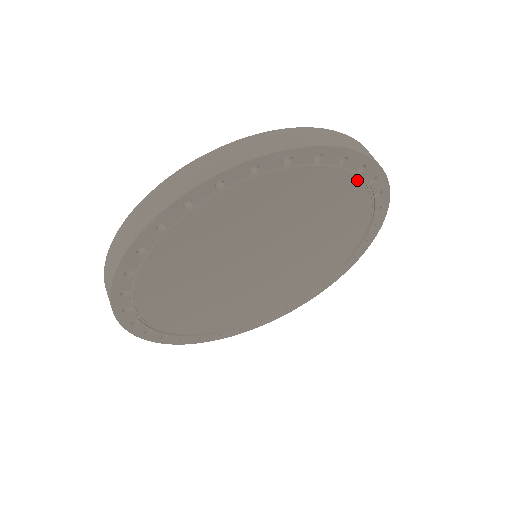
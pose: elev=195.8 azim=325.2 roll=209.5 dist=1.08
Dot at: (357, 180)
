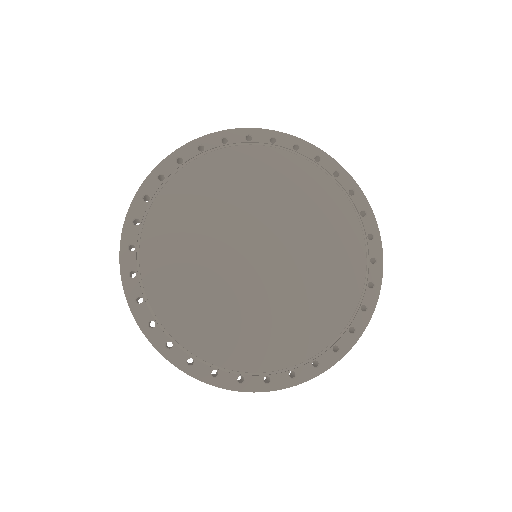
Dot at: (258, 148)
